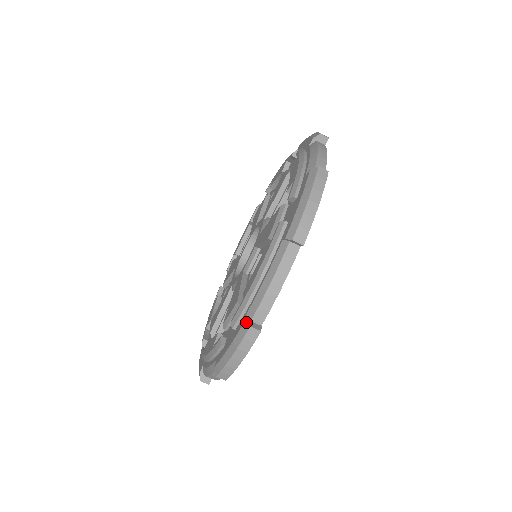
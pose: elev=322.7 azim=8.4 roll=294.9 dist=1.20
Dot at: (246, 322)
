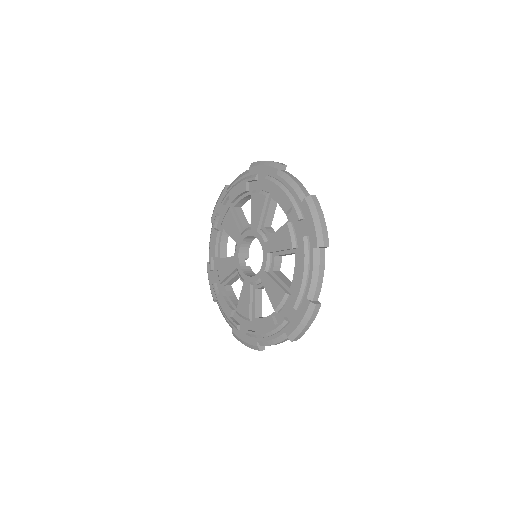
Dot at: (312, 303)
